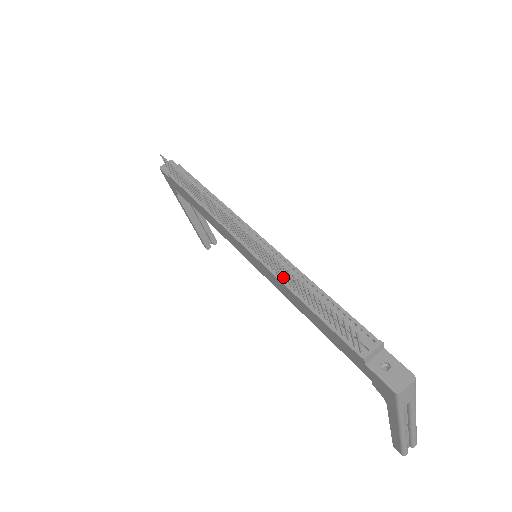
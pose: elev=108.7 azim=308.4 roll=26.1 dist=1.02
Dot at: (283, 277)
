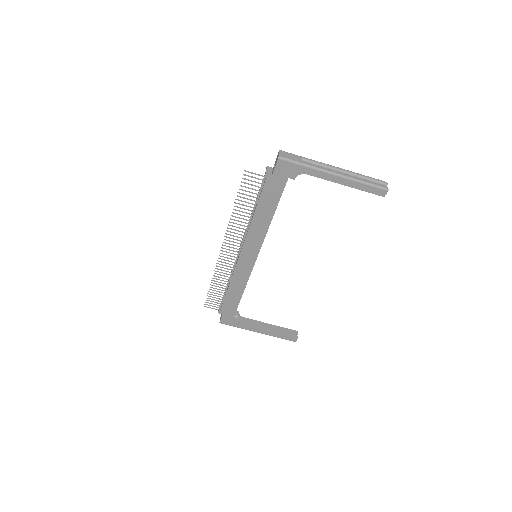
Dot at: (249, 227)
